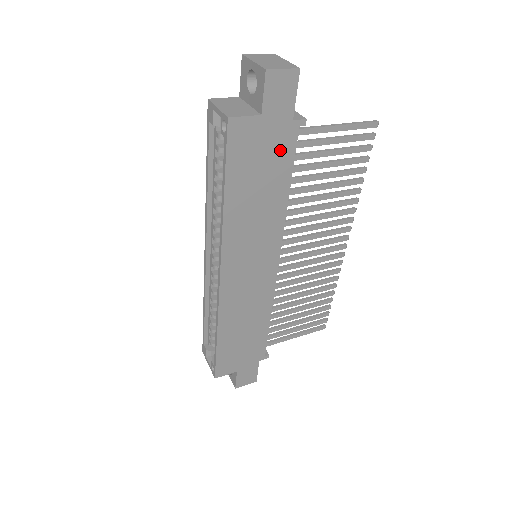
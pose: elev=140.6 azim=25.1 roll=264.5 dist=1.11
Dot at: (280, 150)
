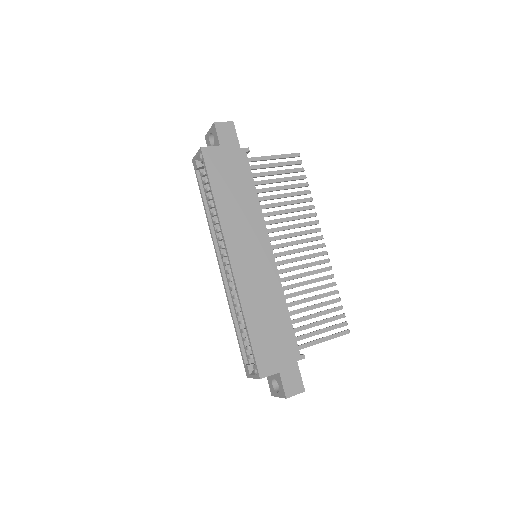
Dot at: (239, 166)
